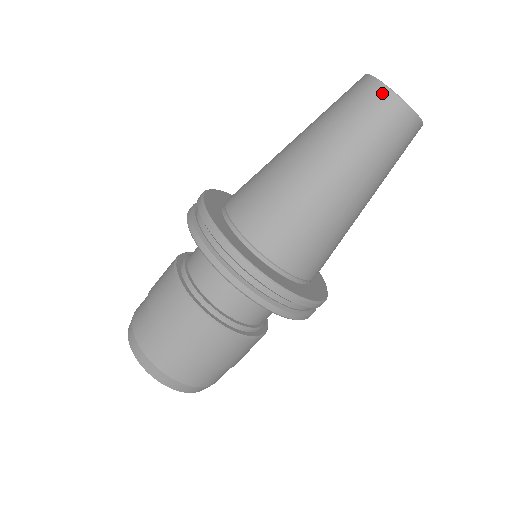
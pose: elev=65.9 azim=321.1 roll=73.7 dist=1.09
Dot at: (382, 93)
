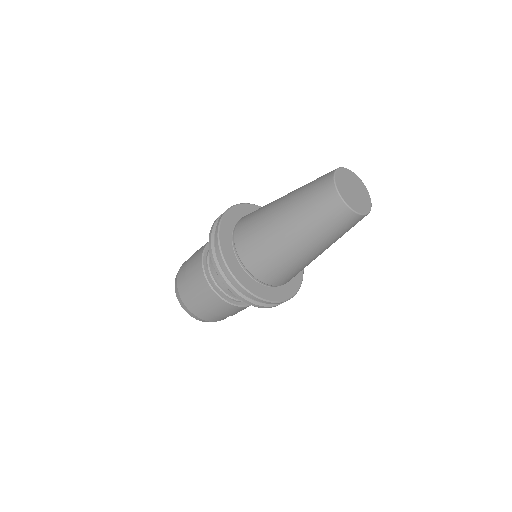
Dot at: (329, 182)
